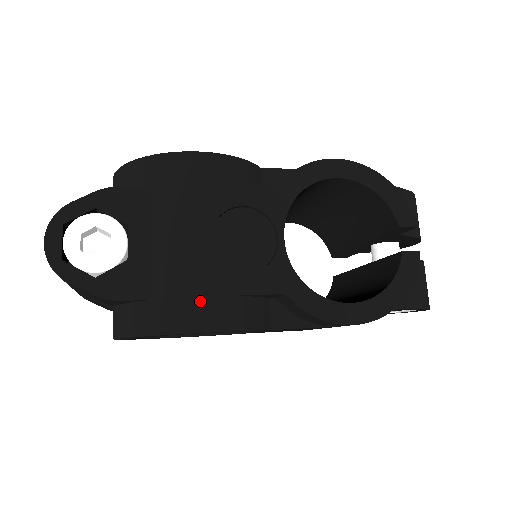
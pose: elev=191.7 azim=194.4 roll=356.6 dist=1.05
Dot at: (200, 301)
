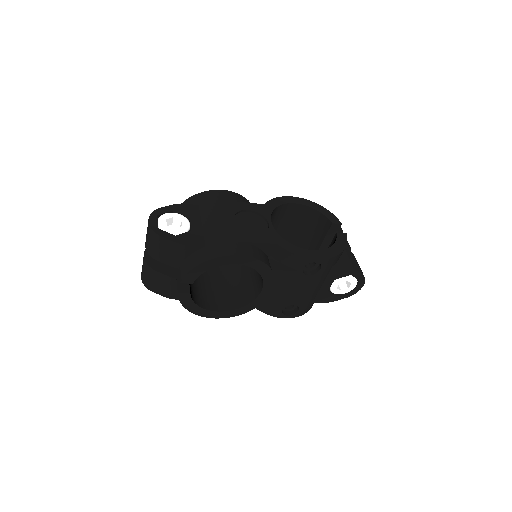
Dot at: (232, 243)
